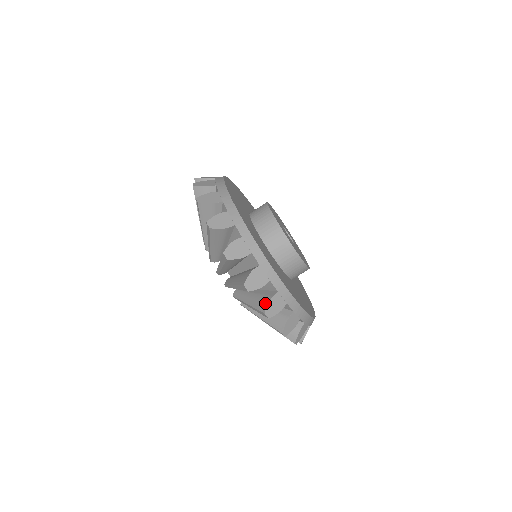
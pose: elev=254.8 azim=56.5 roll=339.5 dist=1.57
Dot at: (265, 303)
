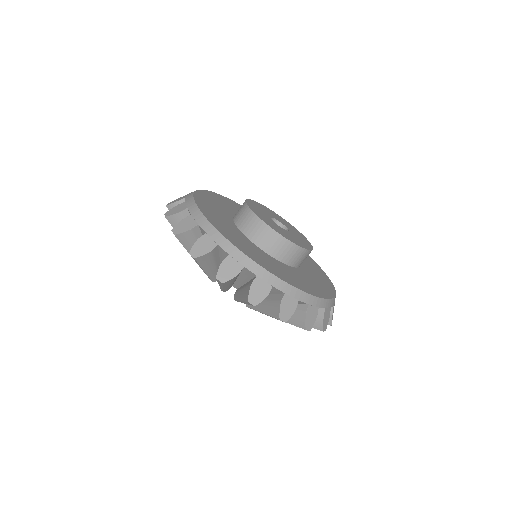
Dot at: (218, 269)
